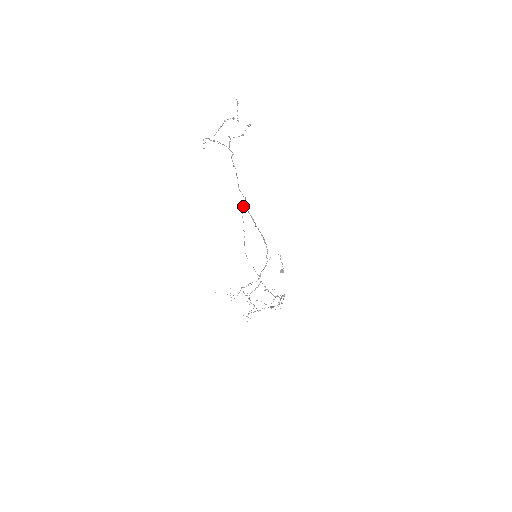
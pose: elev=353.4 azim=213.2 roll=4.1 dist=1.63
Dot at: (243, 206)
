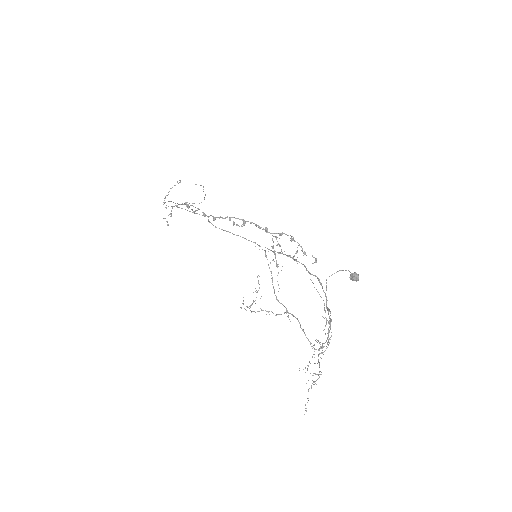
Dot at: occluded
